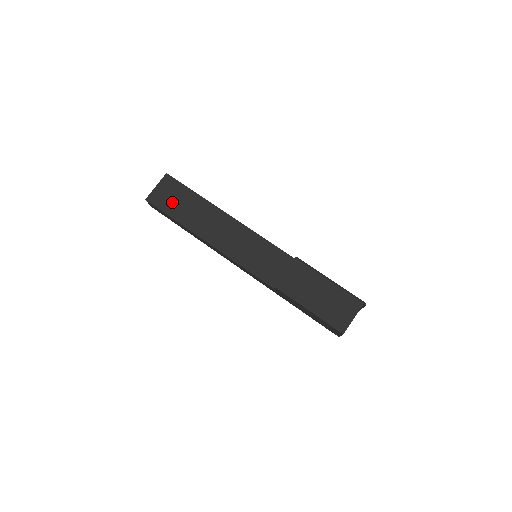
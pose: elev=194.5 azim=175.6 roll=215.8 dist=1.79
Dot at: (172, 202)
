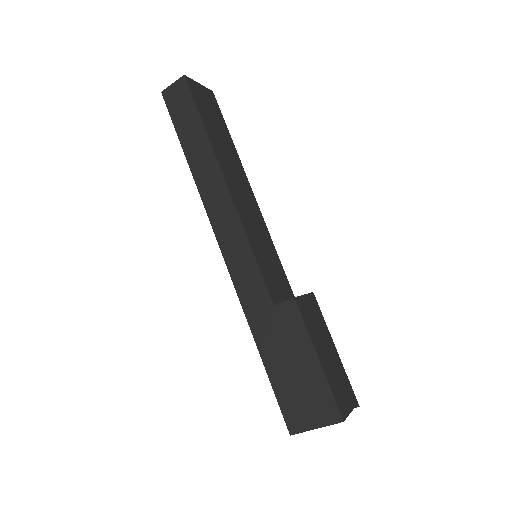
Dot at: (209, 113)
